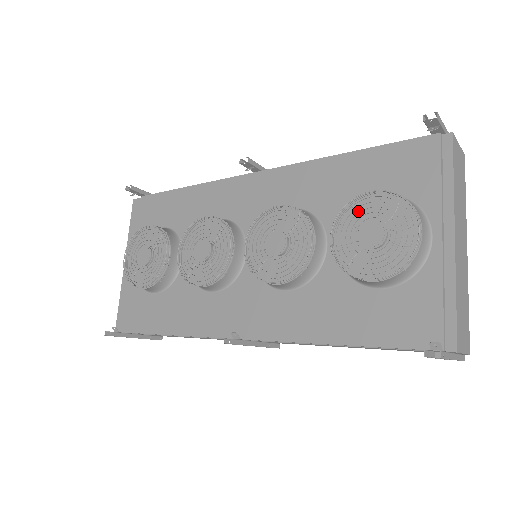
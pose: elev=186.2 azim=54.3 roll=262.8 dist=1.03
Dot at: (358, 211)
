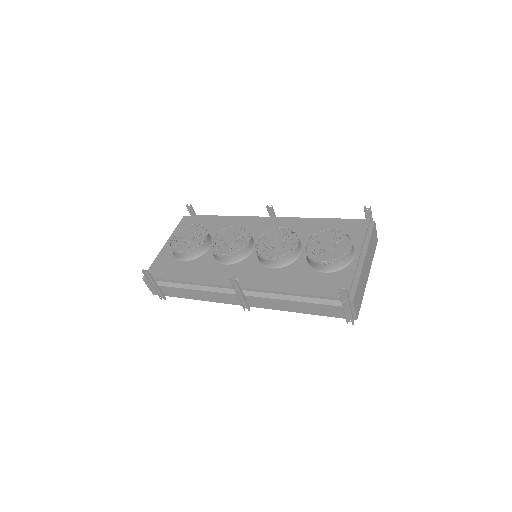
Dot at: (323, 237)
